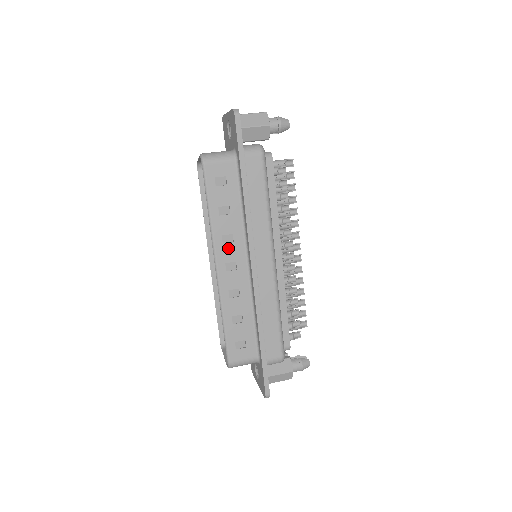
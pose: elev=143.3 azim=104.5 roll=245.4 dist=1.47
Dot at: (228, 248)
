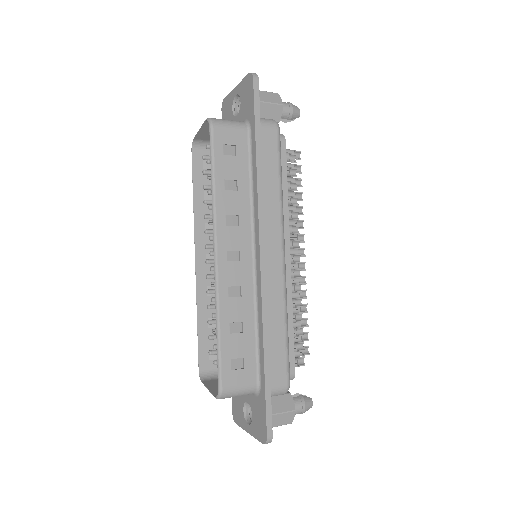
Dot at: (232, 232)
